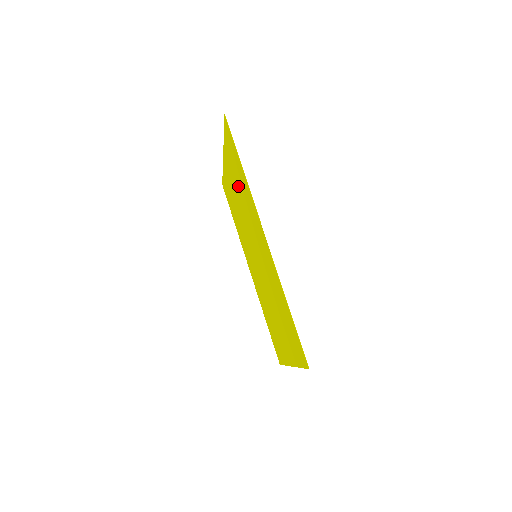
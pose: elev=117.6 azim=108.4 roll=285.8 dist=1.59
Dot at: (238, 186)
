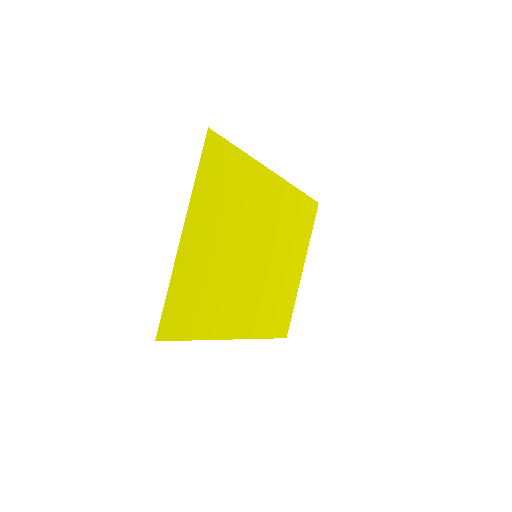
Dot at: (291, 236)
